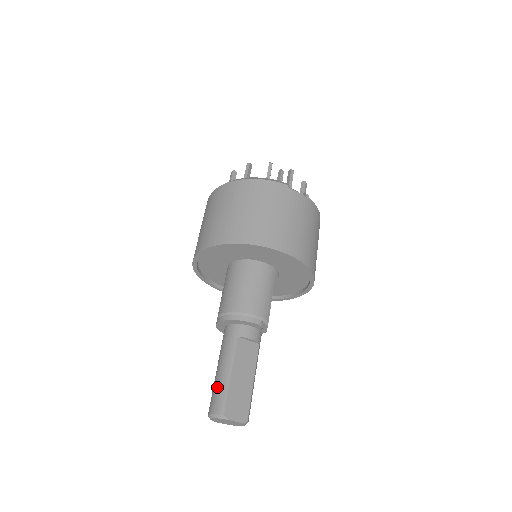
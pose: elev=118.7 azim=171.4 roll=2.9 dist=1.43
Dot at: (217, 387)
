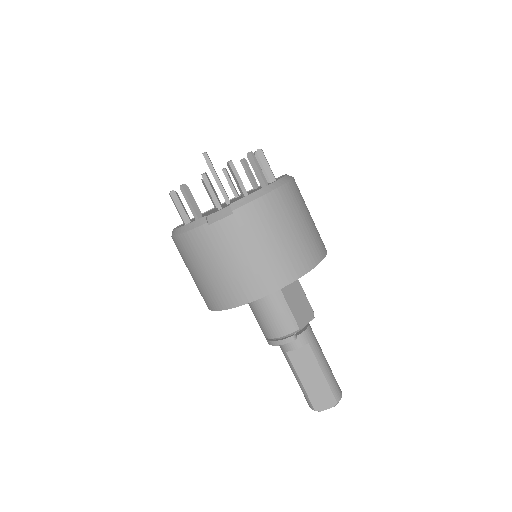
Dot at: occluded
